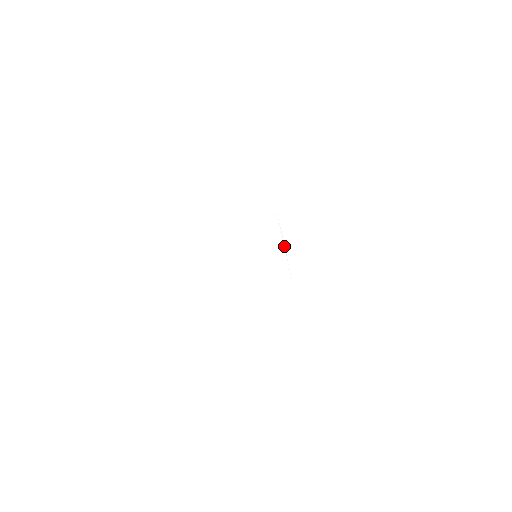
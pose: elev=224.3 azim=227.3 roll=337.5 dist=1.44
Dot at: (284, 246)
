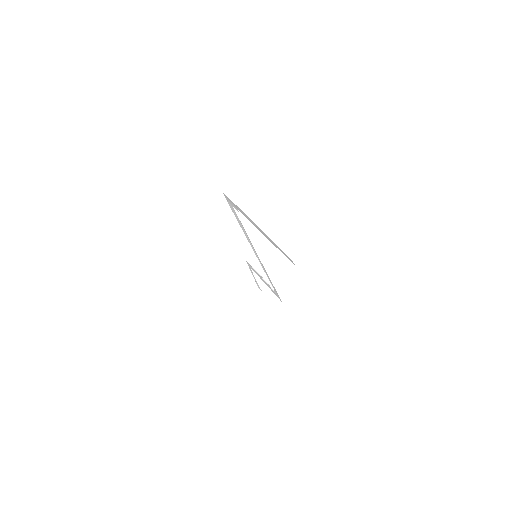
Dot at: (261, 276)
